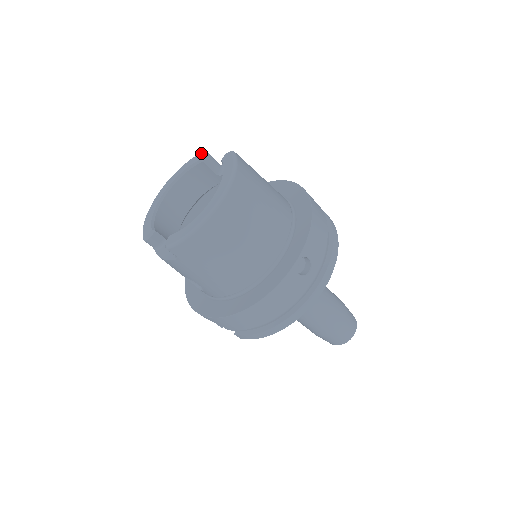
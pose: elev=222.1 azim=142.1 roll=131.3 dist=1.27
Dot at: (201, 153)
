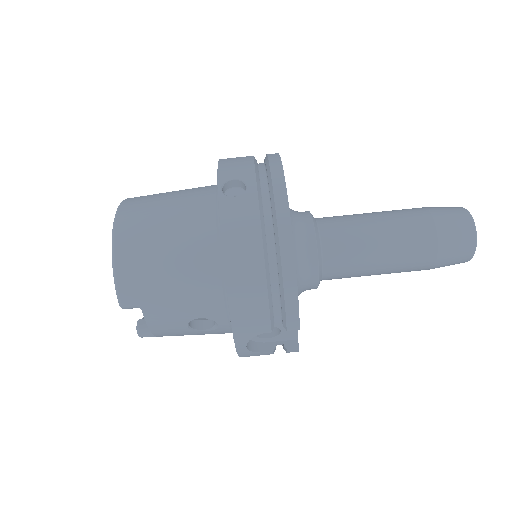
Dot at: occluded
